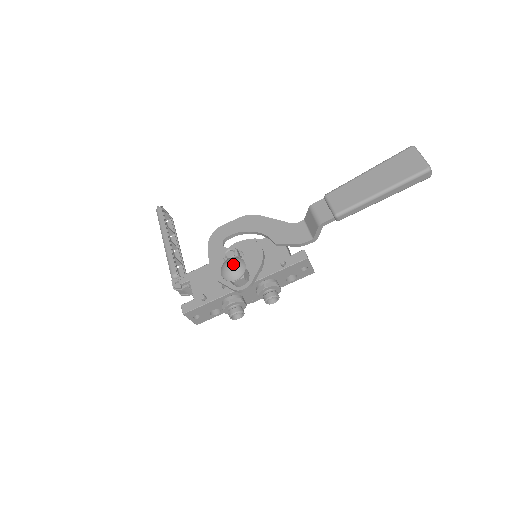
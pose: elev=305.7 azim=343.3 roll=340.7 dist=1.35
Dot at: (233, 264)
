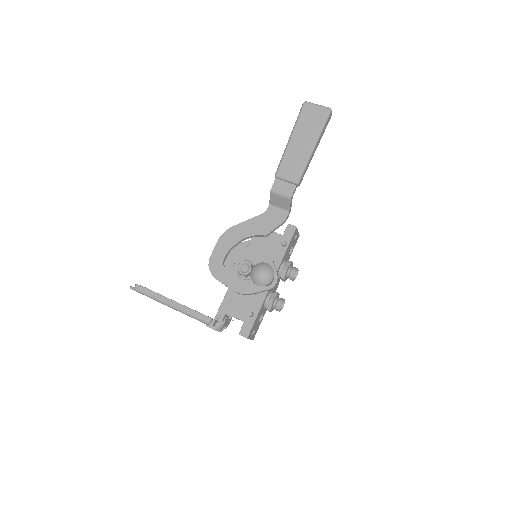
Dot at: (262, 270)
